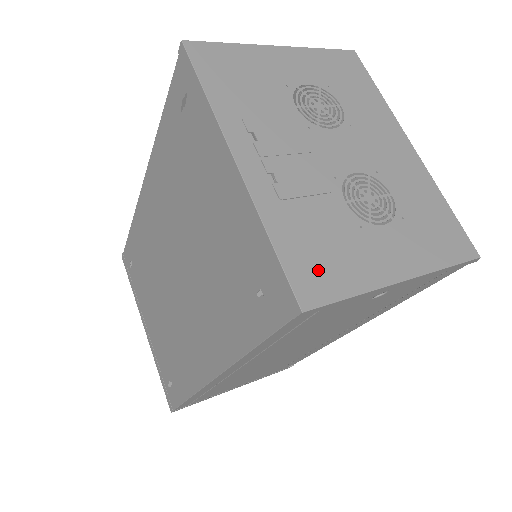
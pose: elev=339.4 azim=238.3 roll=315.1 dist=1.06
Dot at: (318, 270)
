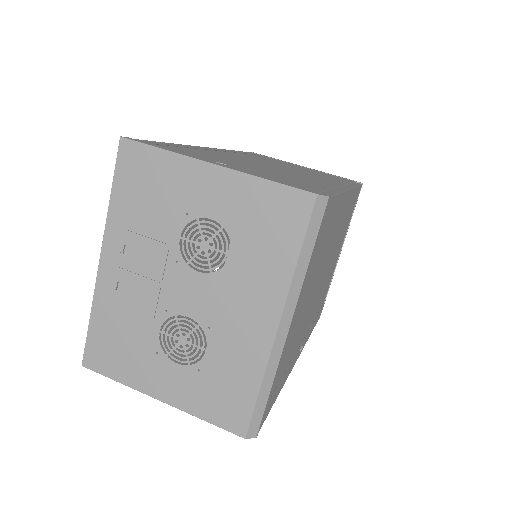
Dot at: (106, 354)
